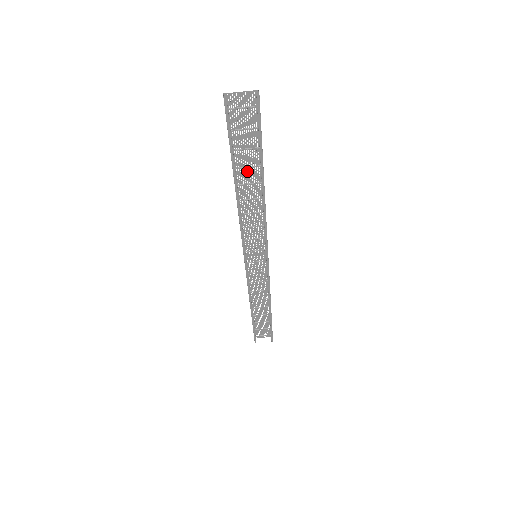
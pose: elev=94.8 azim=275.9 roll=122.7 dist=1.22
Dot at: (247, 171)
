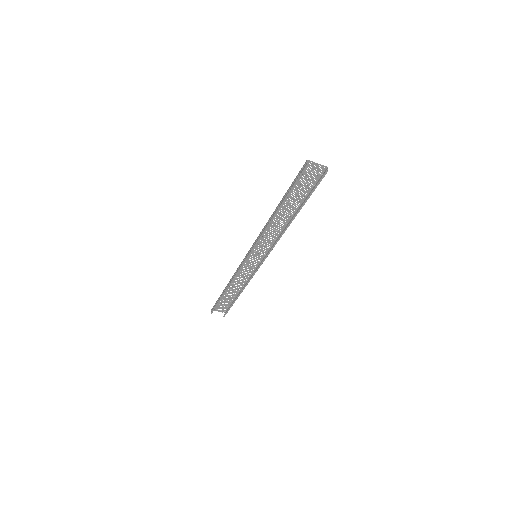
Dot at: (289, 205)
